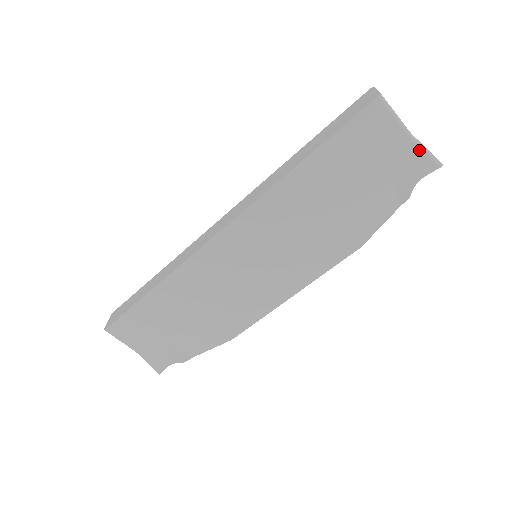
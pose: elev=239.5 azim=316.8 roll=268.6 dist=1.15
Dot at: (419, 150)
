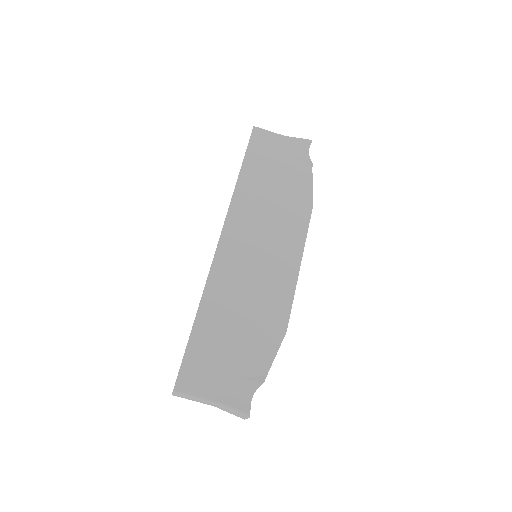
Dot at: (295, 139)
